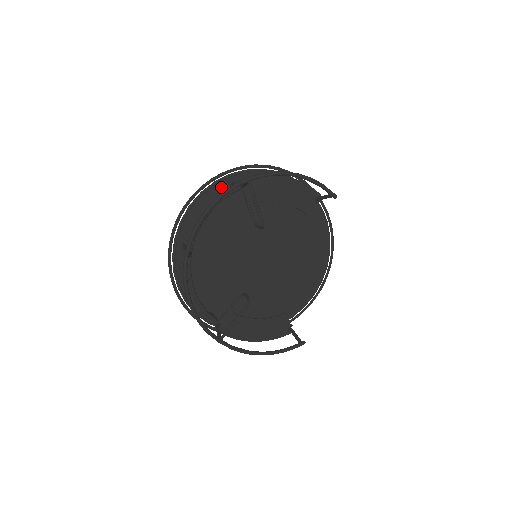
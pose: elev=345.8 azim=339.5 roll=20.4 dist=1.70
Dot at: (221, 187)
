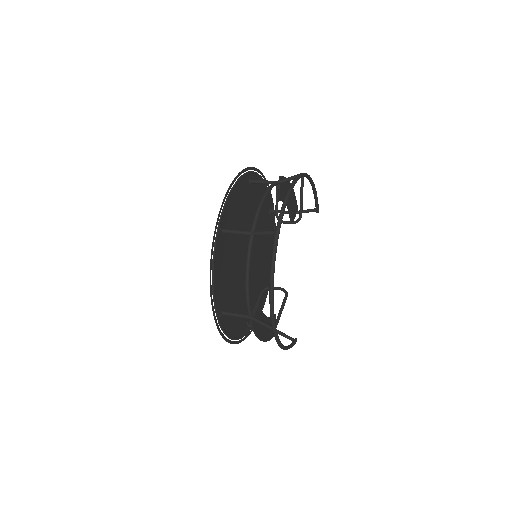
Dot at: (246, 181)
